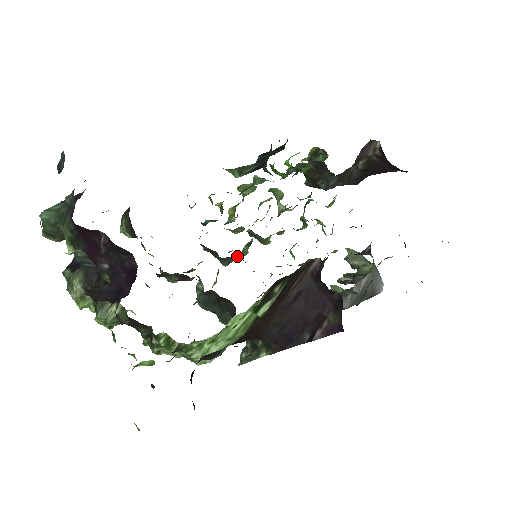
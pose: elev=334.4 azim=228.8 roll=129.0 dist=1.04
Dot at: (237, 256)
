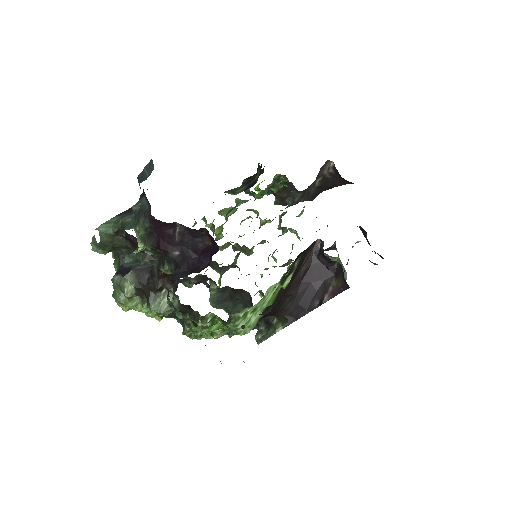
Dot at: occluded
